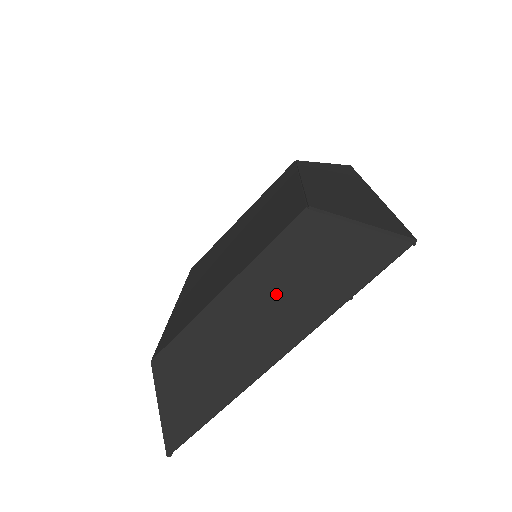
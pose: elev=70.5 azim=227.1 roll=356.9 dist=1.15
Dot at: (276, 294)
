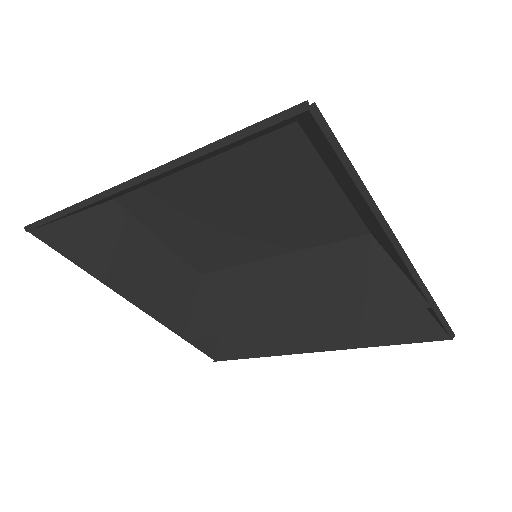
Dot at: occluded
